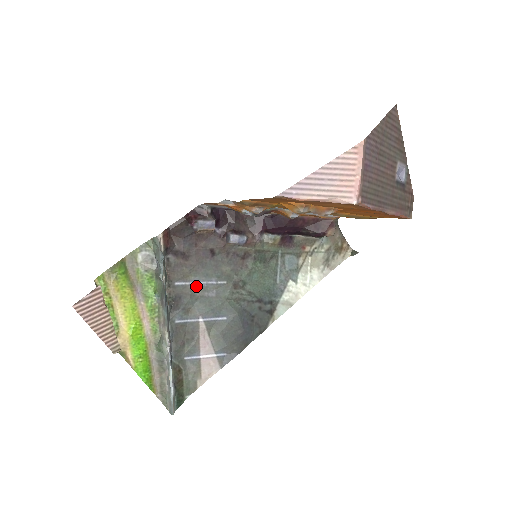
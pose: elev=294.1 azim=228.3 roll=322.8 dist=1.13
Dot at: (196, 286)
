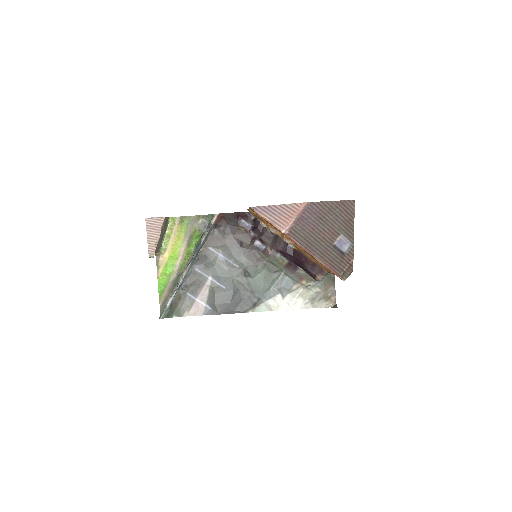
Dot at: (220, 257)
